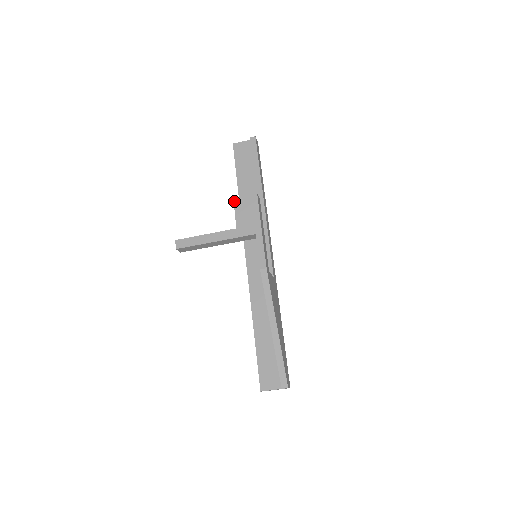
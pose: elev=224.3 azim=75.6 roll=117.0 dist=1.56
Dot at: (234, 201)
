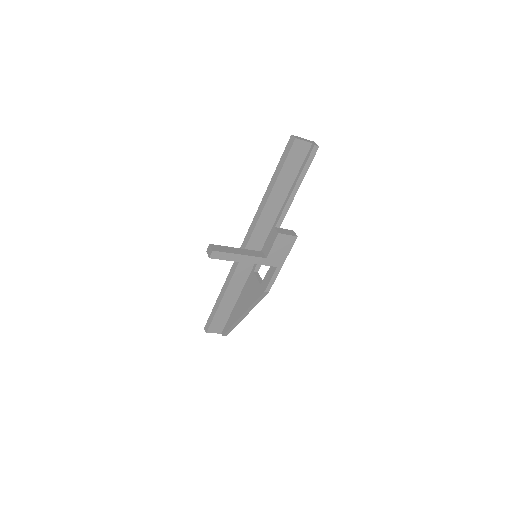
Dot at: (278, 236)
